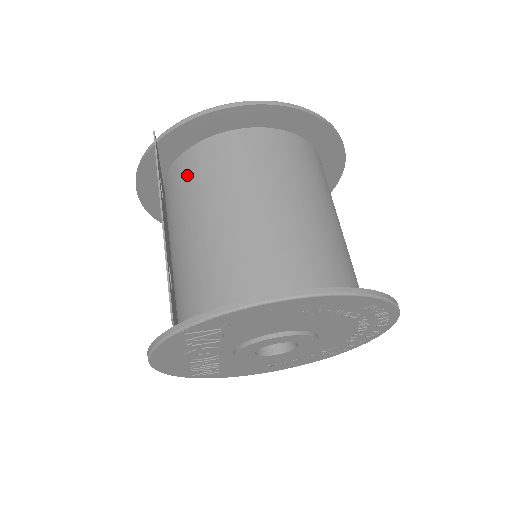
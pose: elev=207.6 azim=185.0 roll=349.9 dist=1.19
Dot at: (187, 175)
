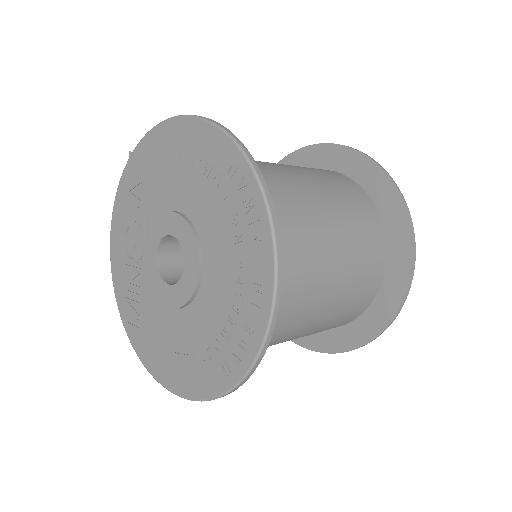
Dot at: occluded
